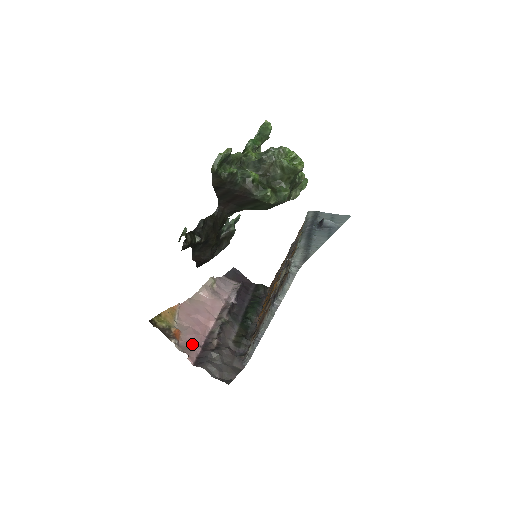
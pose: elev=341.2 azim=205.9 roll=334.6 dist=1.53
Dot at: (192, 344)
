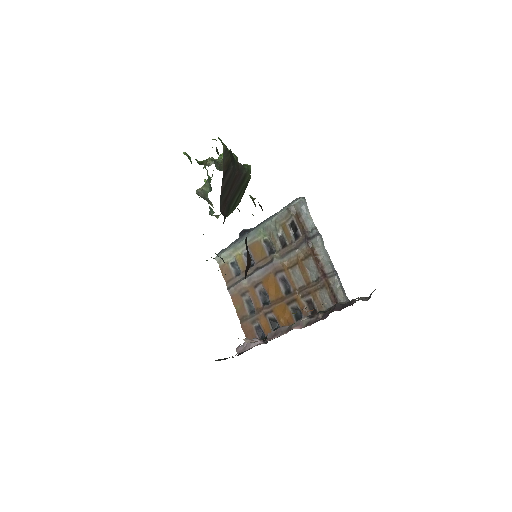
Dot at: occluded
